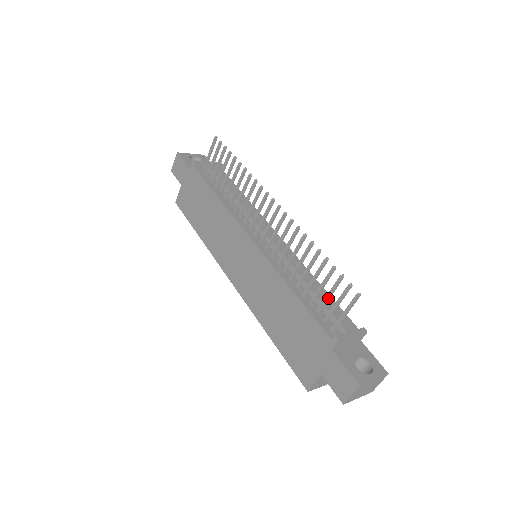
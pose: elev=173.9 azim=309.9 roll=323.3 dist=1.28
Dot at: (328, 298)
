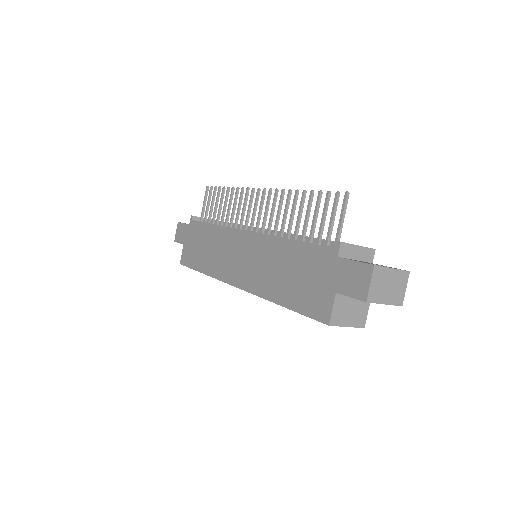
Dot at: (323, 222)
